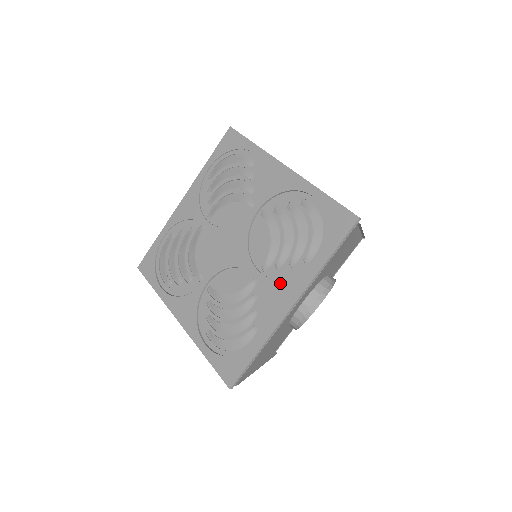
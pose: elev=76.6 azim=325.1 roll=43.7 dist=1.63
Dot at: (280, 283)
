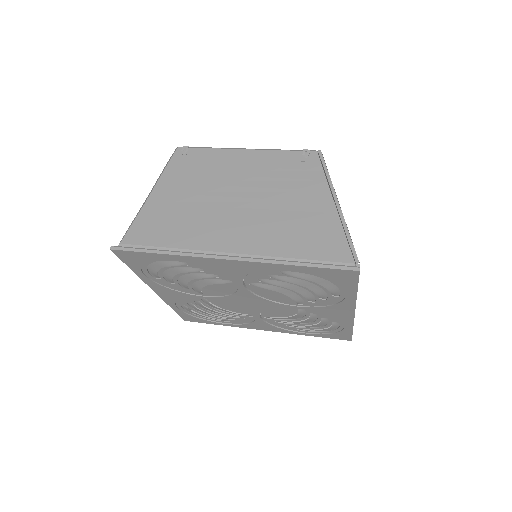
Dot at: (327, 308)
